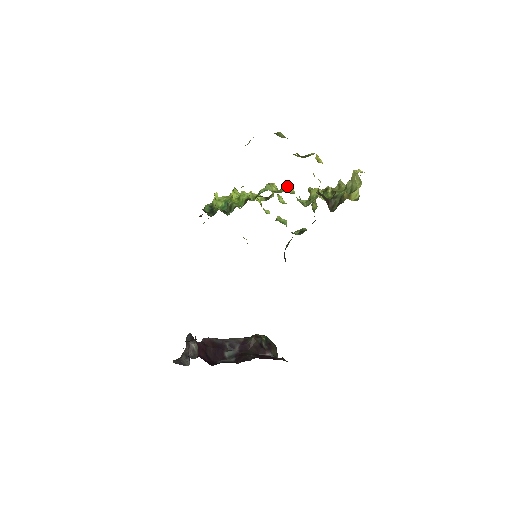
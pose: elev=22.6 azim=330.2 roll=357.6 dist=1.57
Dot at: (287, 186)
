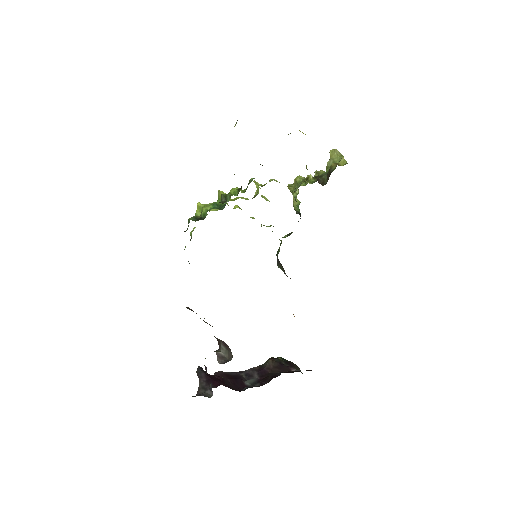
Dot at: occluded
